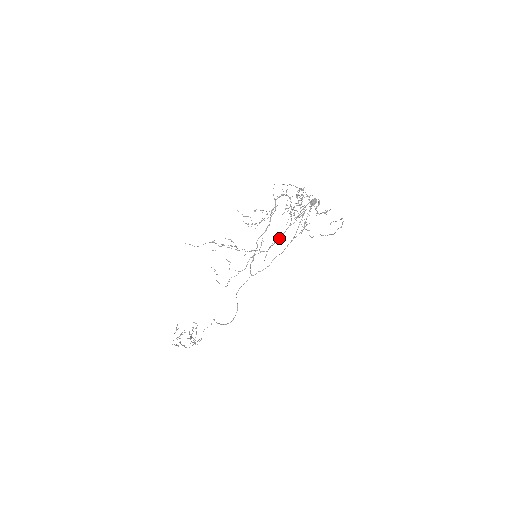
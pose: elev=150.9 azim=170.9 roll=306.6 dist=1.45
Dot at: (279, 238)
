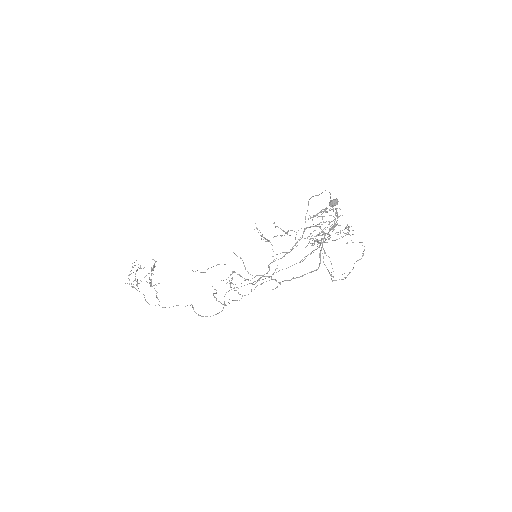
Dot at: (299, 277)
